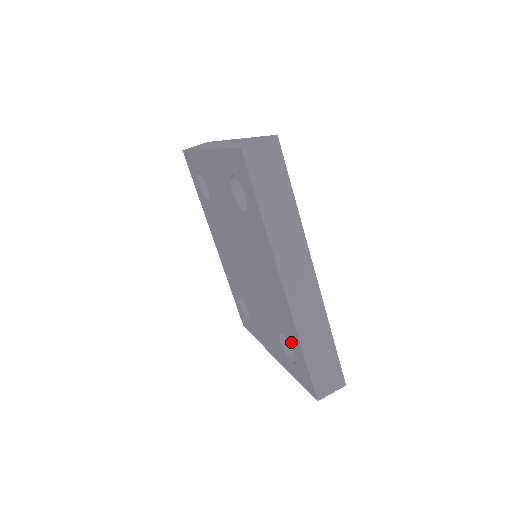
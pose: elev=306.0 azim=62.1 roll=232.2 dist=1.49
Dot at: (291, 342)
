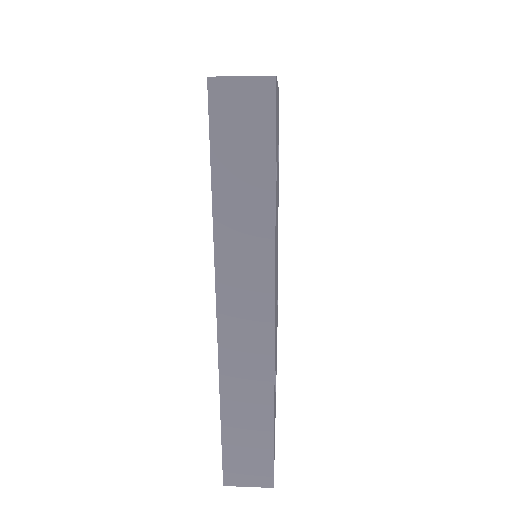
Dot at: occluded
